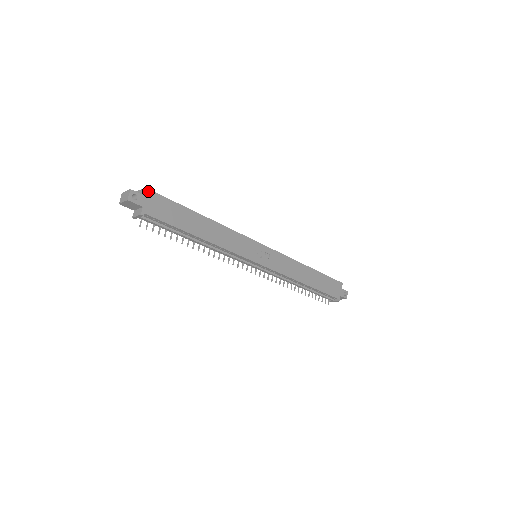
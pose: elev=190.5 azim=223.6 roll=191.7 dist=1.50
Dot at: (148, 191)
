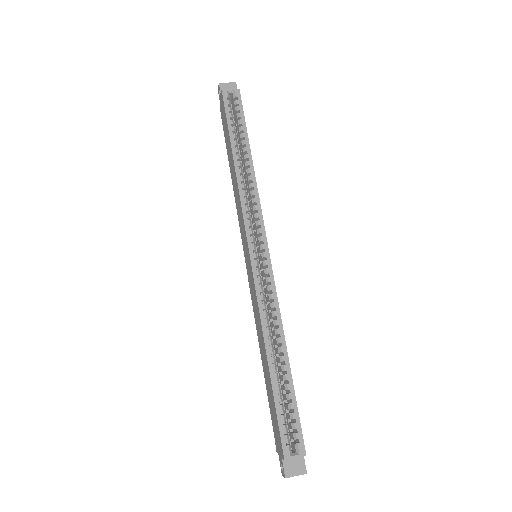
Dot at: (304, 450)
